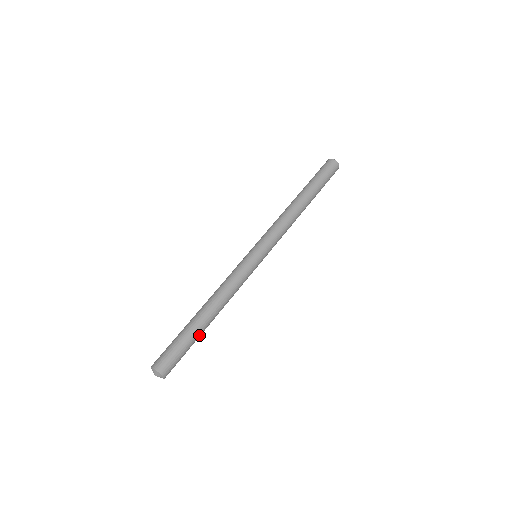
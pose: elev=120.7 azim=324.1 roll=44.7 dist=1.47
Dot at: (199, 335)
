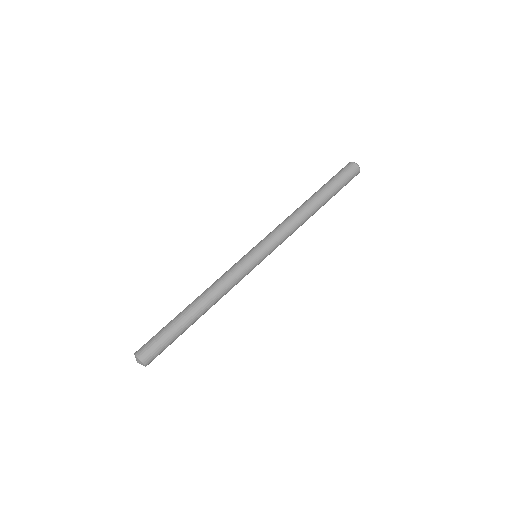
Dot at: (183, 326)
